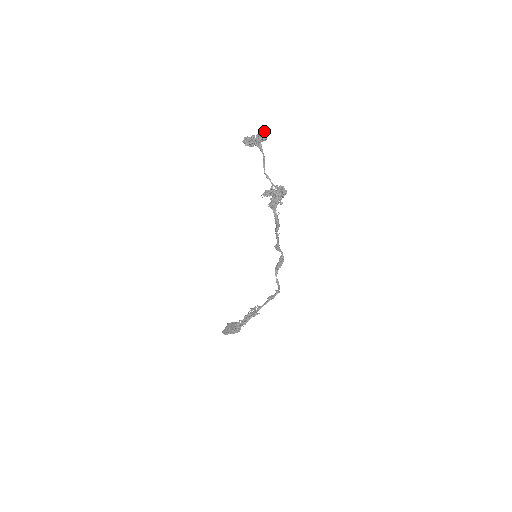
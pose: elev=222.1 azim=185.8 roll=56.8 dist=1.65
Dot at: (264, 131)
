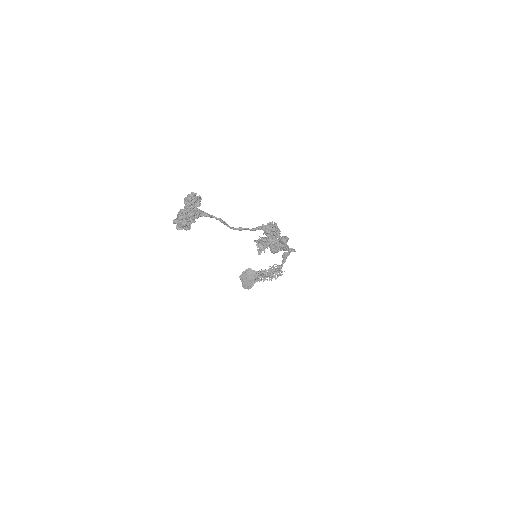
Dot at: (191, 197)
